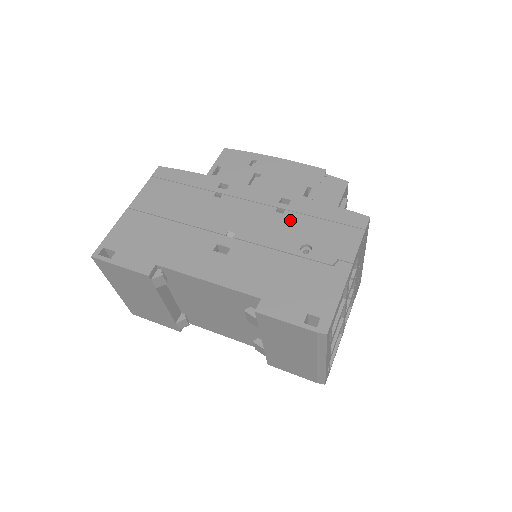
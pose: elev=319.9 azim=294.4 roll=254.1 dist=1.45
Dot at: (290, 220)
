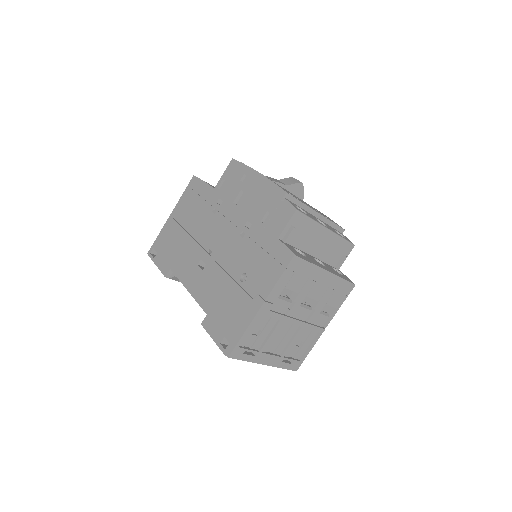
Dot at: (244, 246)
